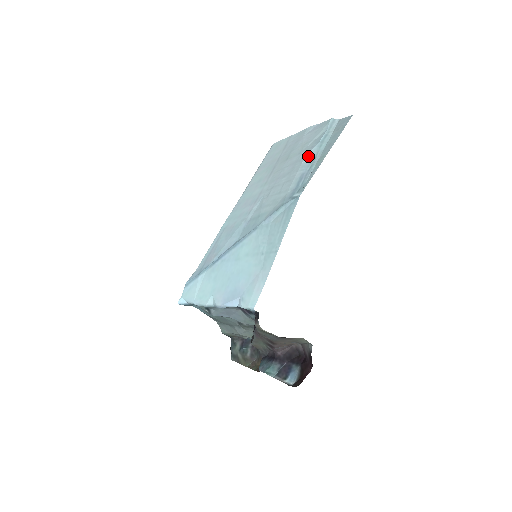
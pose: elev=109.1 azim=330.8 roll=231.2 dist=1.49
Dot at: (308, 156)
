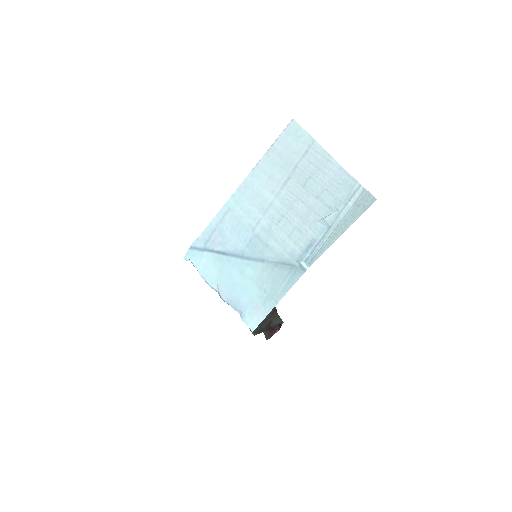
Dot at: (324, 221)
